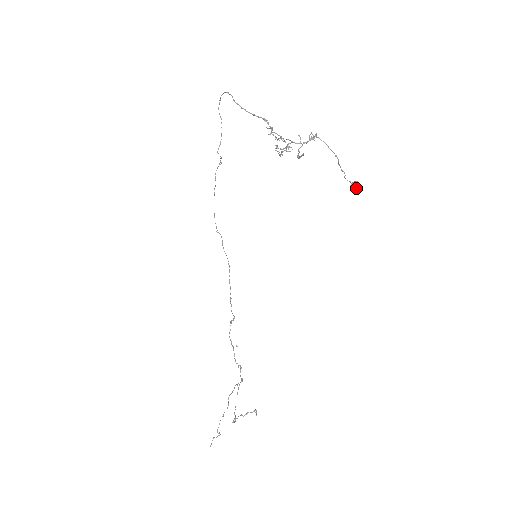
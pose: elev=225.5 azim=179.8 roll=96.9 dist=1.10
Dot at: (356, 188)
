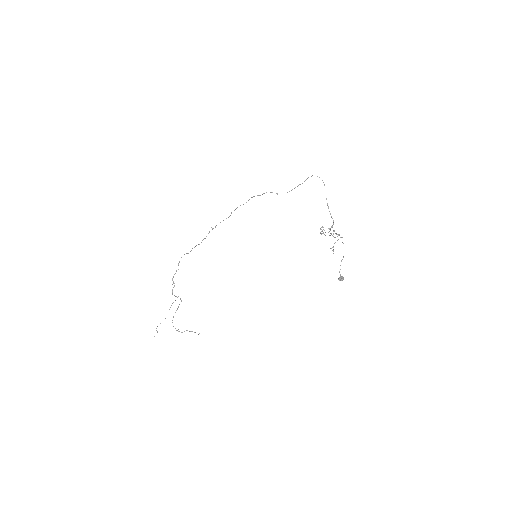
Dot at: occluded
